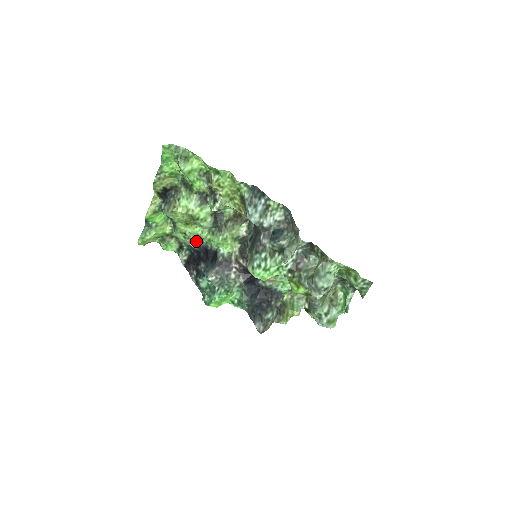
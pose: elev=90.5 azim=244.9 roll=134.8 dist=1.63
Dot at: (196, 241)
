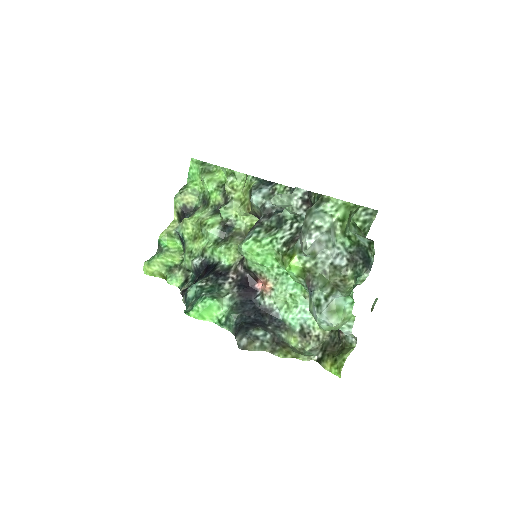
Dot at: (200, 257)
